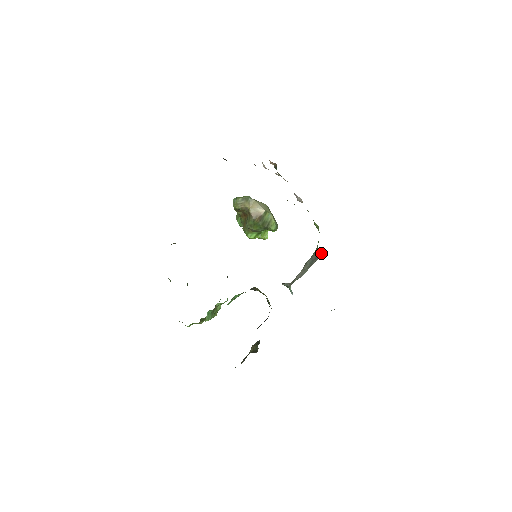
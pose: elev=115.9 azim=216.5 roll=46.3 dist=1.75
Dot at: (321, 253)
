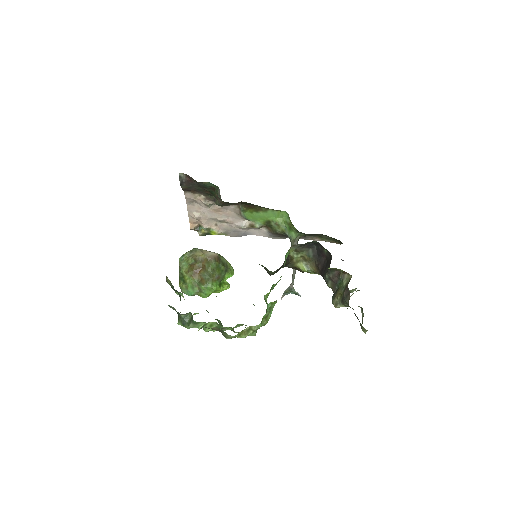
Dot at: (299, 236)
